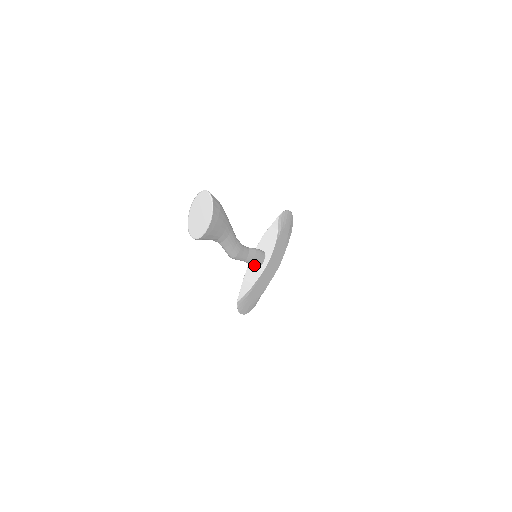
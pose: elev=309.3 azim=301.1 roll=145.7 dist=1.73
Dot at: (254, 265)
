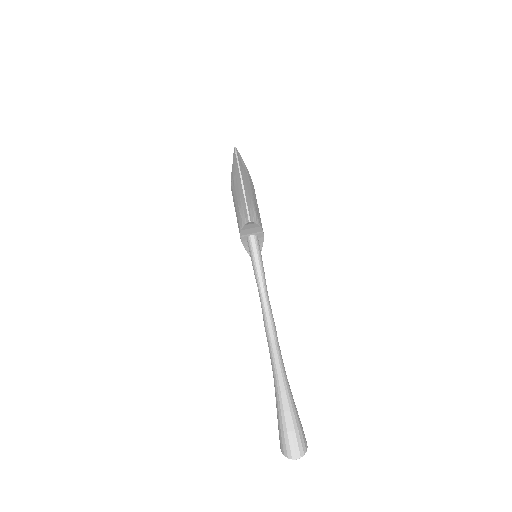
Dot at: occluded
